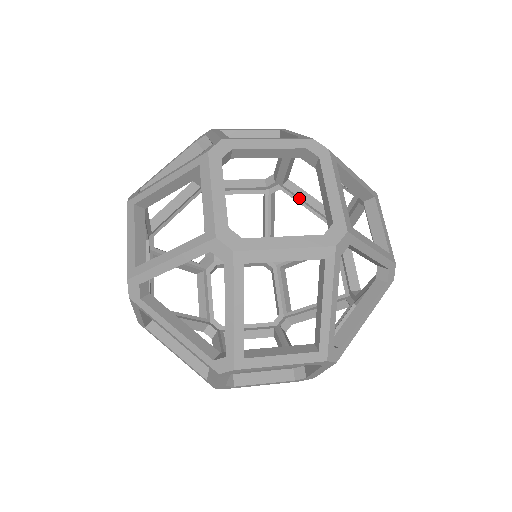
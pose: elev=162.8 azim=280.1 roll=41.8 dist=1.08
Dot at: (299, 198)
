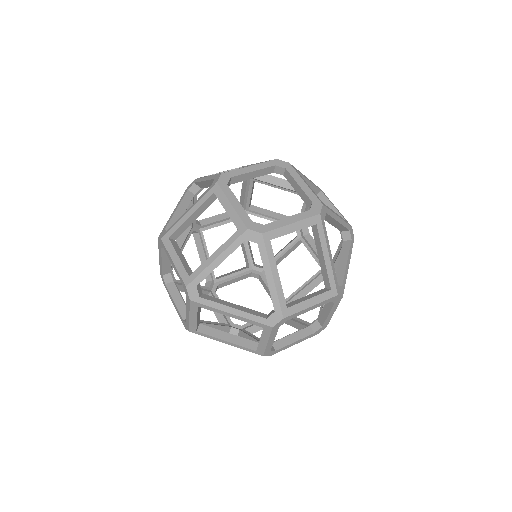
Dot at: (264, 215)
